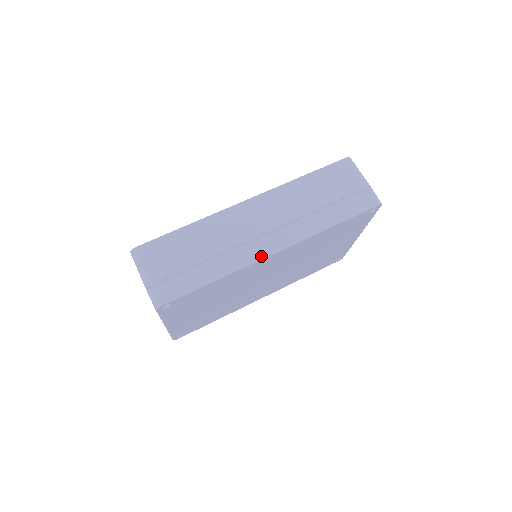
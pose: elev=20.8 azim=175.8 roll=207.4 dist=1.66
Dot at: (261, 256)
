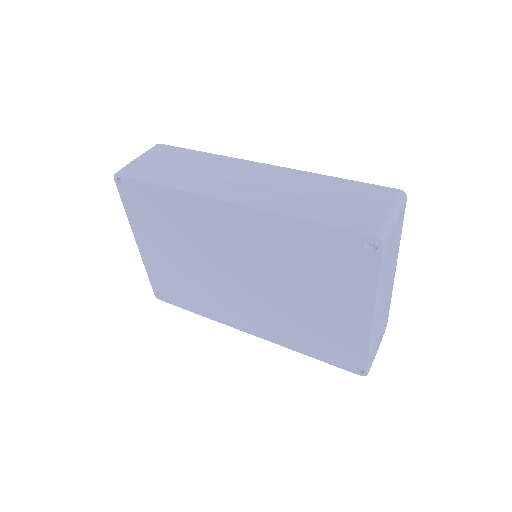
Dot at: (213, 194)
